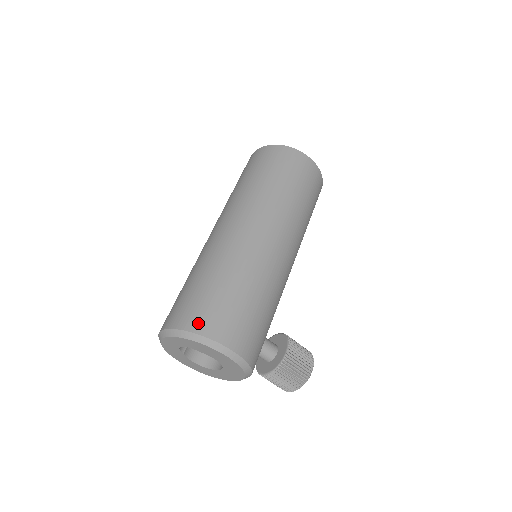
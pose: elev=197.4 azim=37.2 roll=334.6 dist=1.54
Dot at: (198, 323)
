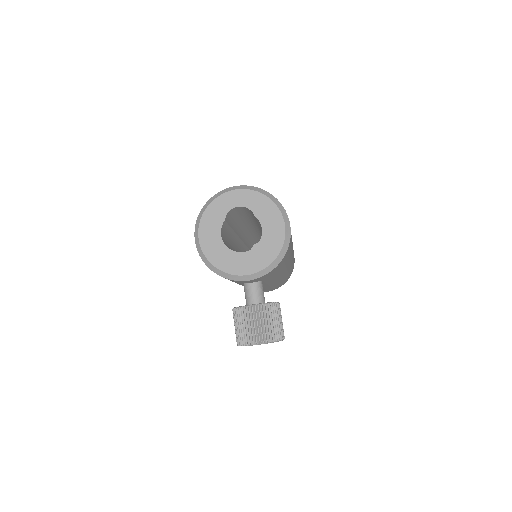
Dot at: occluded
